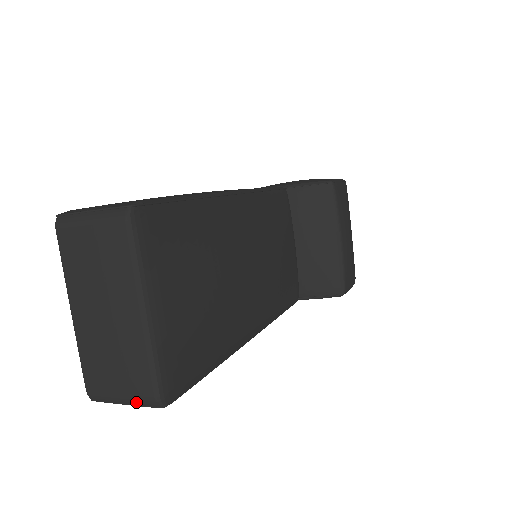
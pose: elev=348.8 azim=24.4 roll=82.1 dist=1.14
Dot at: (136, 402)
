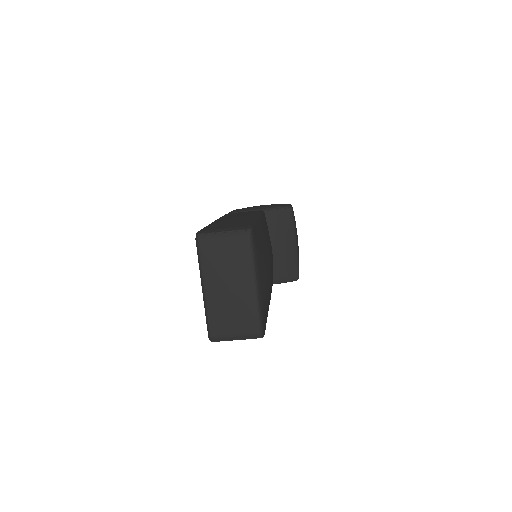
Dot at: (246, 337)
